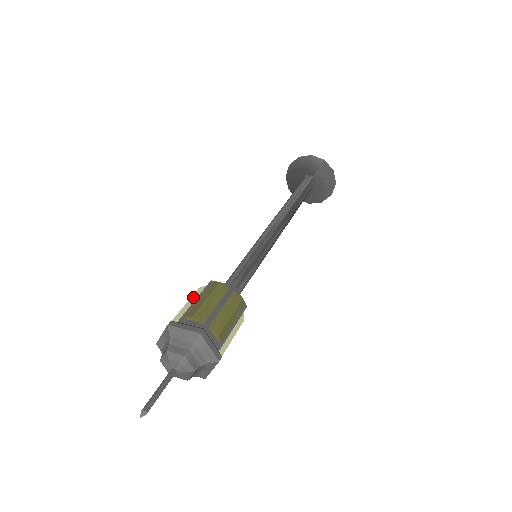
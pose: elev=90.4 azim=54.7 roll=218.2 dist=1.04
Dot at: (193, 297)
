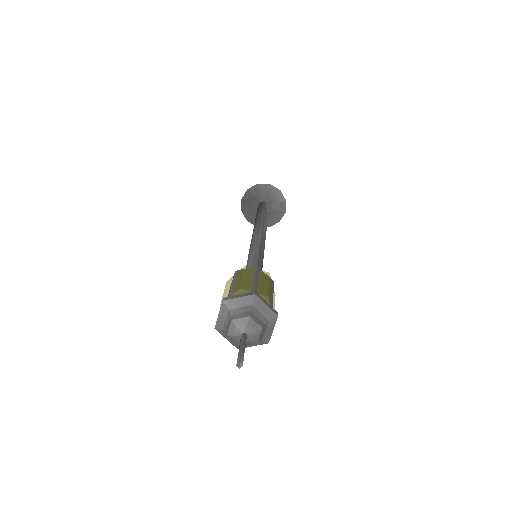
Dot at: (247, 273)
